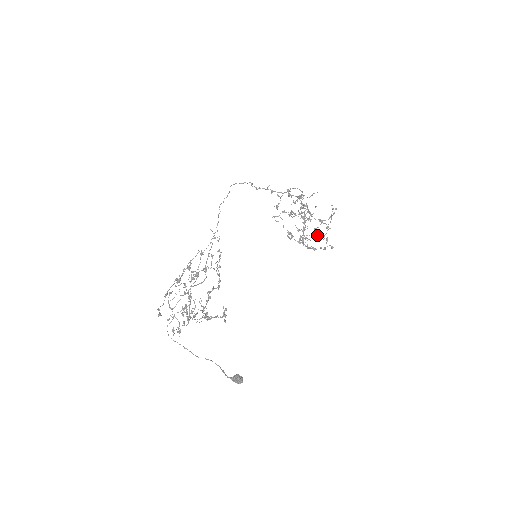
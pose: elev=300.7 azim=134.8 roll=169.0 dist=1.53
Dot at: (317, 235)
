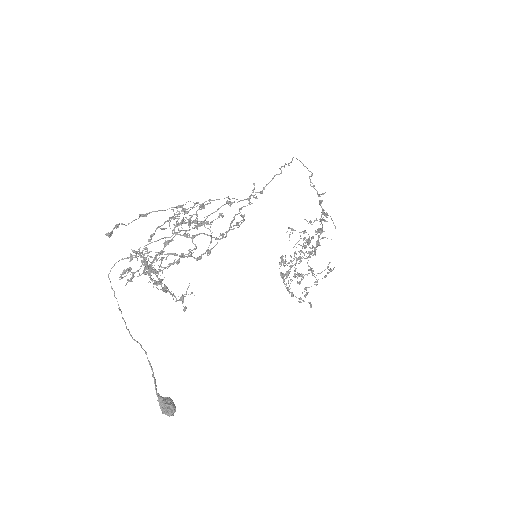
Dot at: (300, 281)
